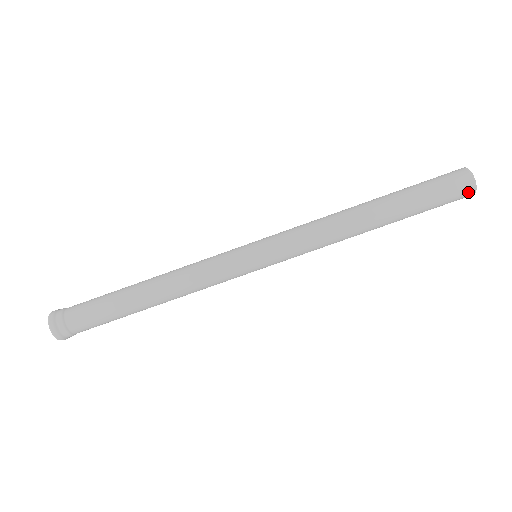
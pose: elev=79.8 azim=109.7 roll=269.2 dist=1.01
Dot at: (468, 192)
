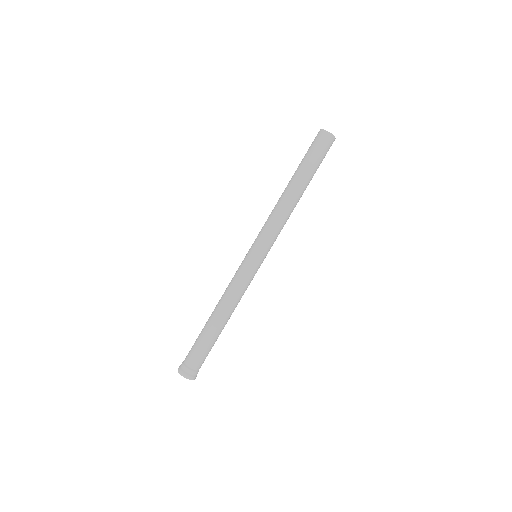
Dot at: (327, 137)
